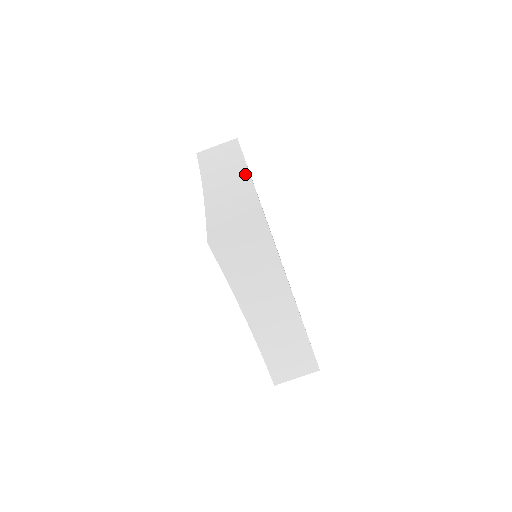
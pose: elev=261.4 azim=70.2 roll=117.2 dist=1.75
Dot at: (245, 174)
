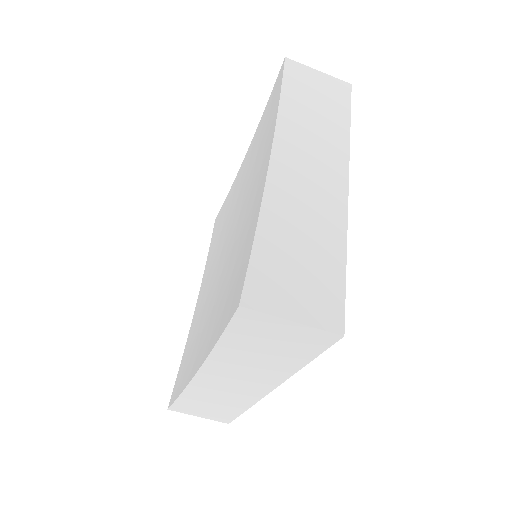
Dot at: (342, 182)
